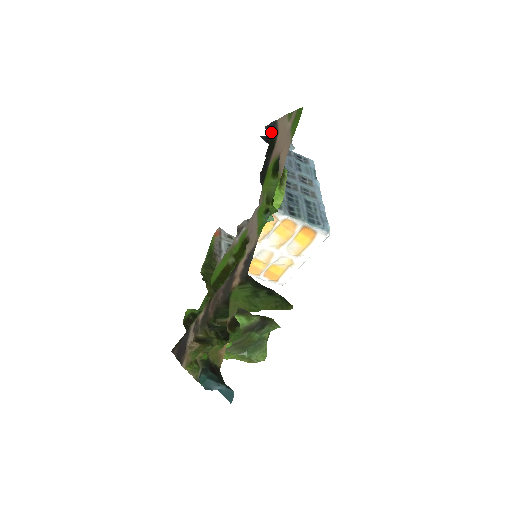
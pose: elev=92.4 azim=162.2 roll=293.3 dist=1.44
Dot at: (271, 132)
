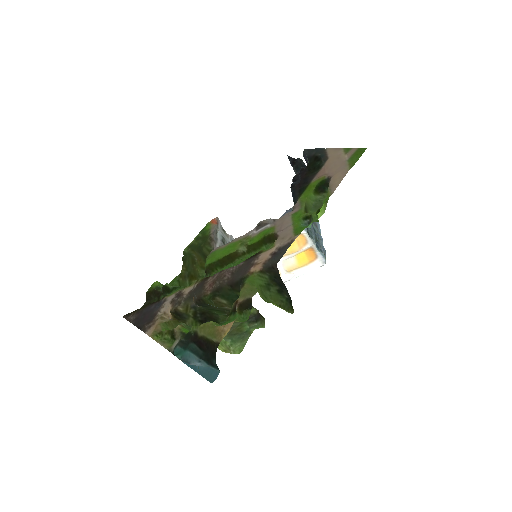
Dot at: (315, 156)
